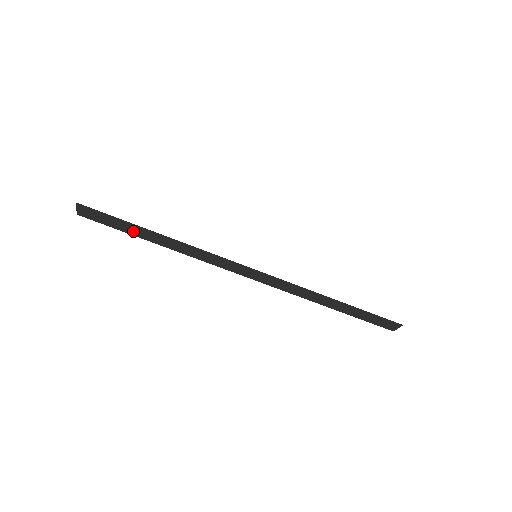
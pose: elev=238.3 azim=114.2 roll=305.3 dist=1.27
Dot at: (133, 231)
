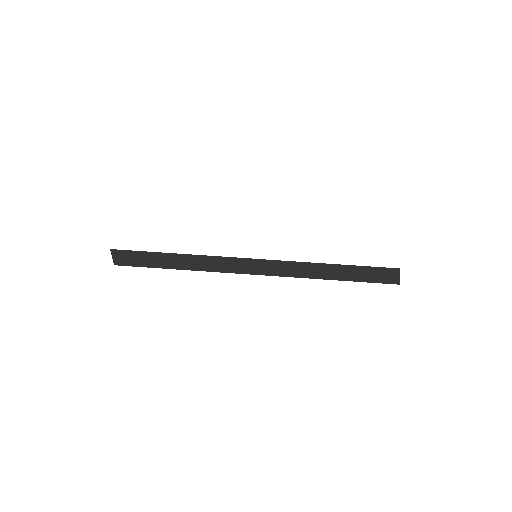
Dot at: (156, 262)
